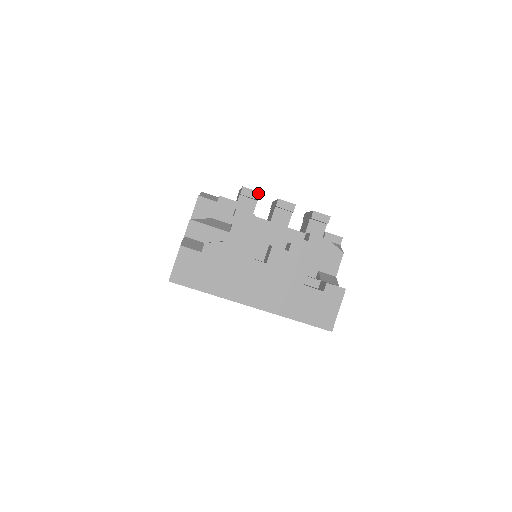
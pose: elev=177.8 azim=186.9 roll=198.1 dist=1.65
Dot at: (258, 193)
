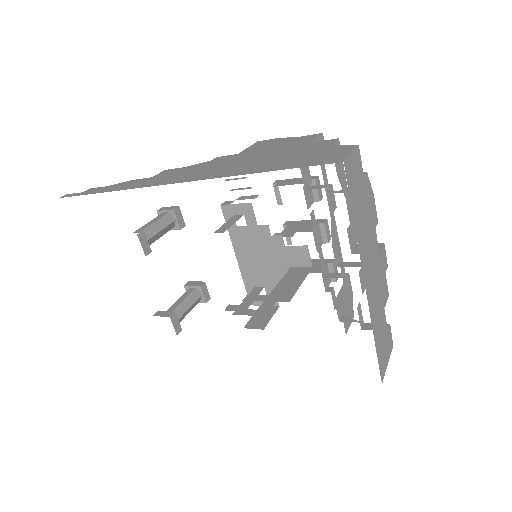
Dot at: (322, 196)
